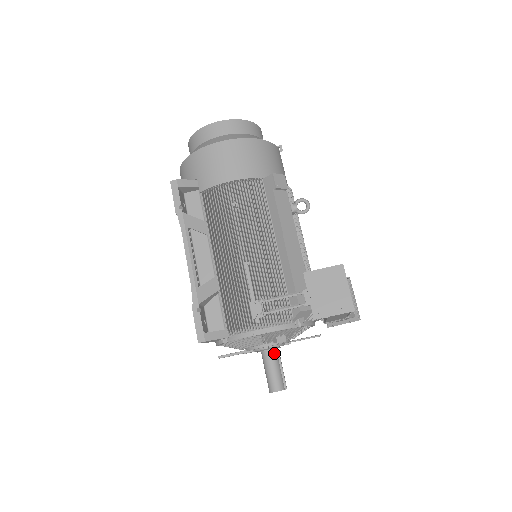
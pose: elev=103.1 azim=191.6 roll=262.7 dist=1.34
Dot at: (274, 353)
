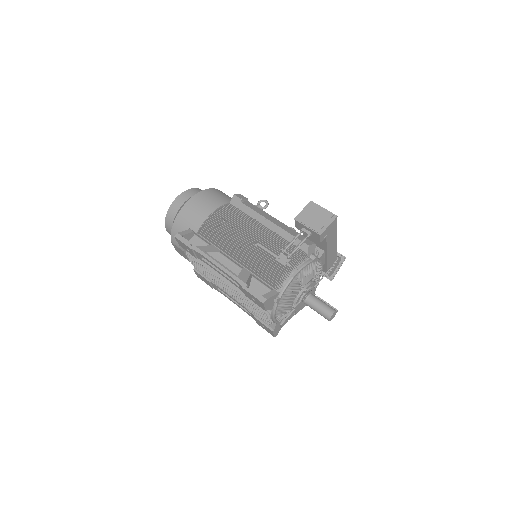
Dot at: (312, 295)
